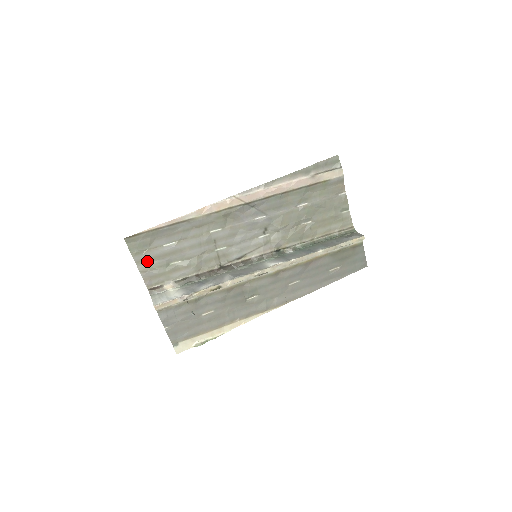
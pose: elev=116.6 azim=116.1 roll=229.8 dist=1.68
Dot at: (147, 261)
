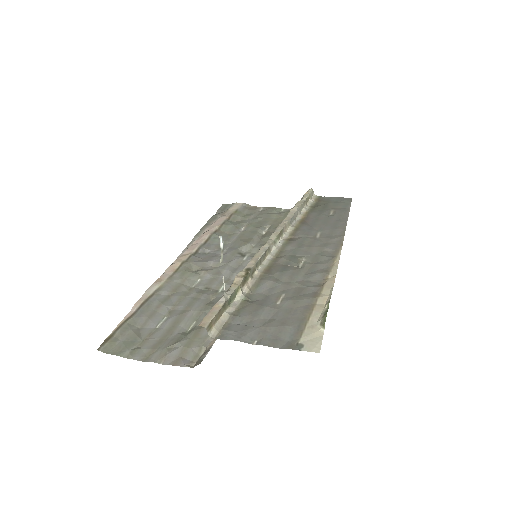
Dot at: (155, 350)
